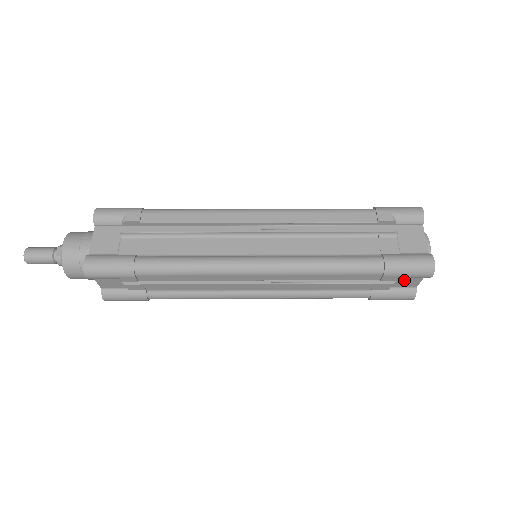
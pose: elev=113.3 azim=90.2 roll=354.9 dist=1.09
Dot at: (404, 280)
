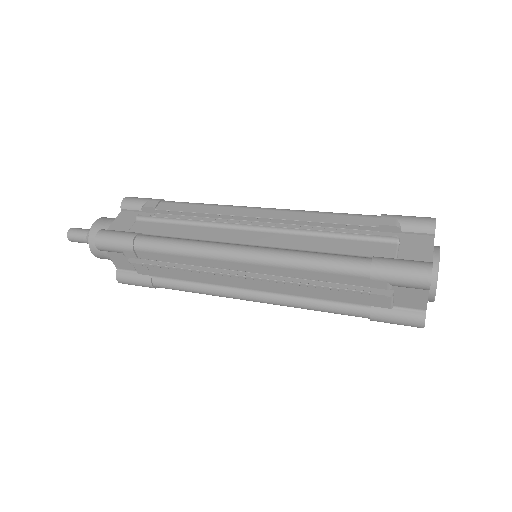
Dot at: (406, 296)
